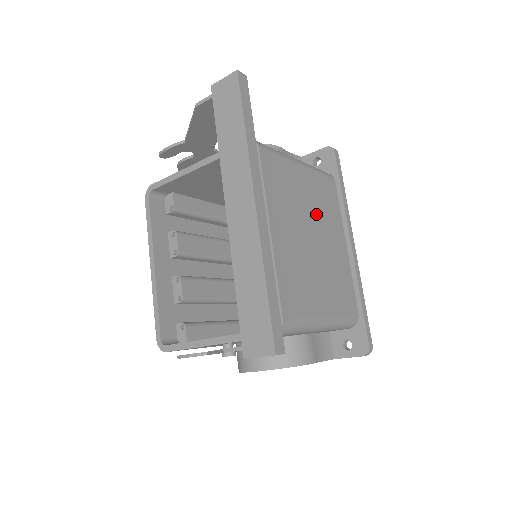
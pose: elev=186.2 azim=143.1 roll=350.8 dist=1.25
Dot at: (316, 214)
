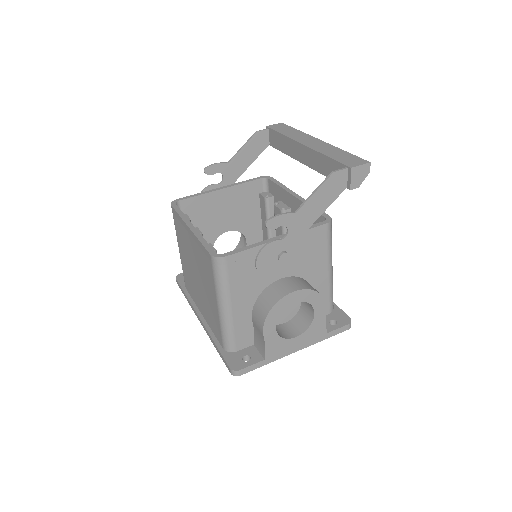
Dot at: occluded
